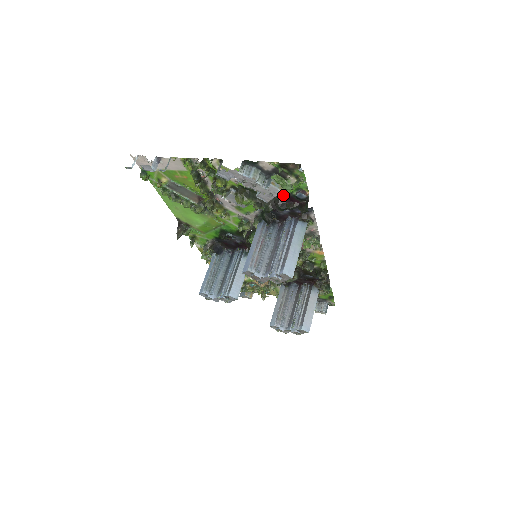
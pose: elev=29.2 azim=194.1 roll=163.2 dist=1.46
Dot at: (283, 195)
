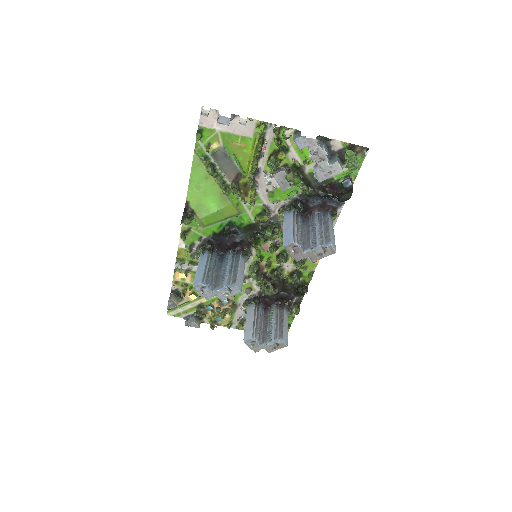
Dot at: (329, 181)
